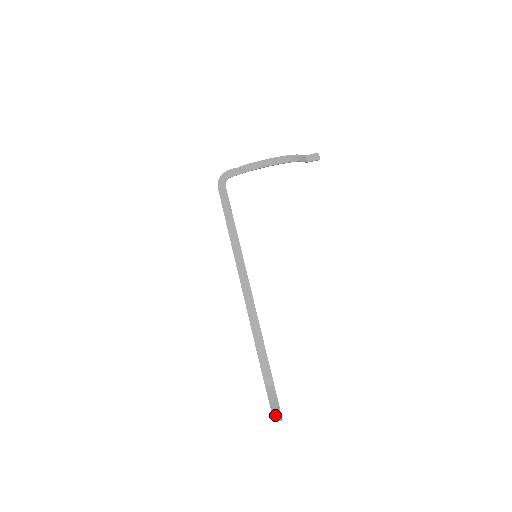
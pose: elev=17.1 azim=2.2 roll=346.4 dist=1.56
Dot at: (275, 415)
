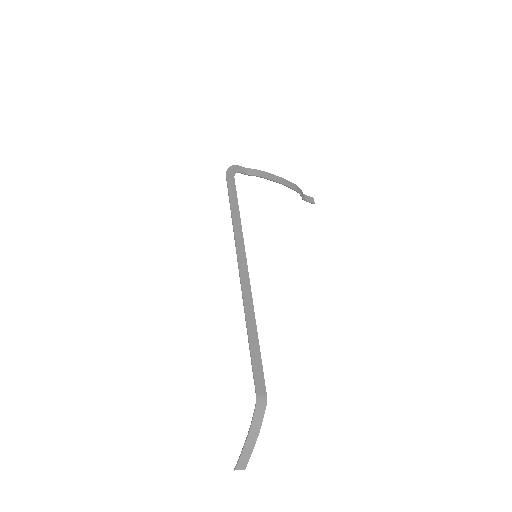
Dot at: (243, 457)
